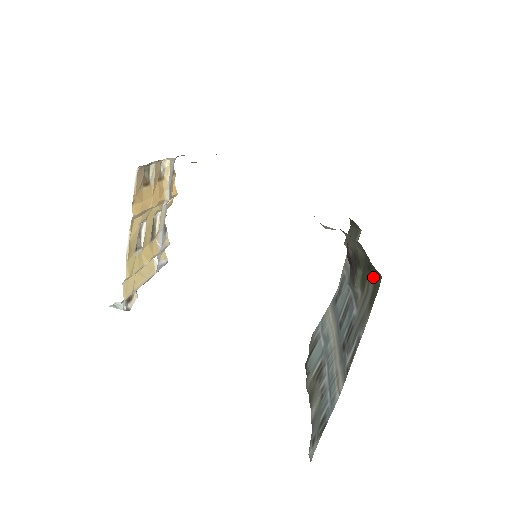
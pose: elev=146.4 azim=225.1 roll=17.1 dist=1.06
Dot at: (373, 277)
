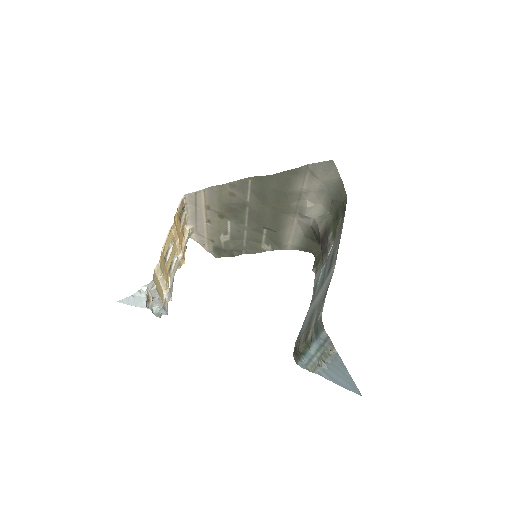
Dot at: (341, 213)
